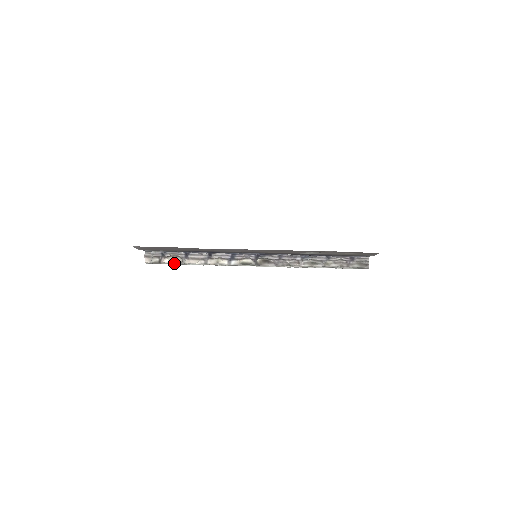
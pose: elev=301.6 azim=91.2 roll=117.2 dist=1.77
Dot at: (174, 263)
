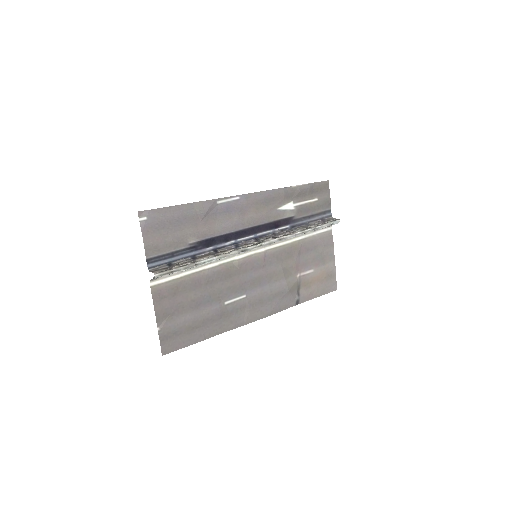
Dot at: (186, 265)
